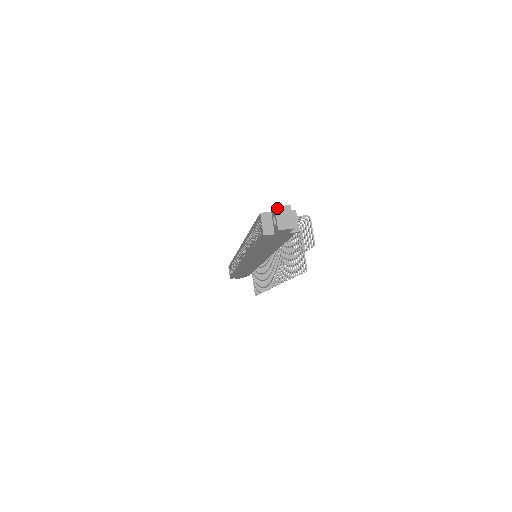
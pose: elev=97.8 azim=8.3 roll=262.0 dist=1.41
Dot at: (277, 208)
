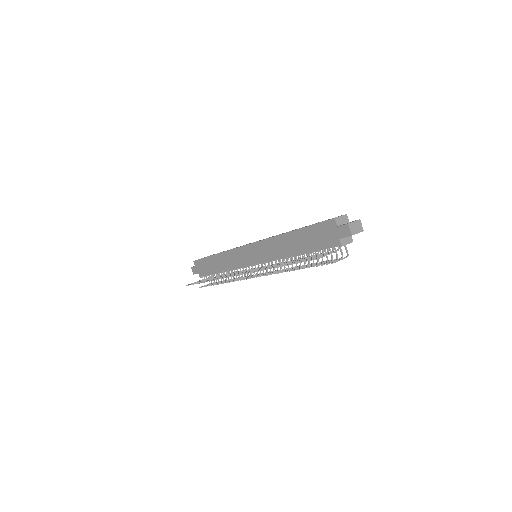
Dot at: (360, 221)
